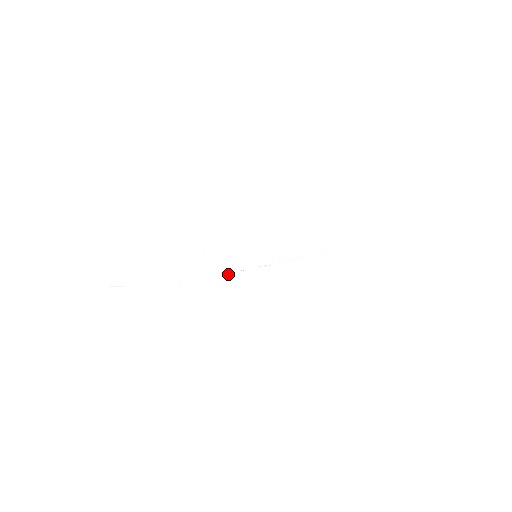
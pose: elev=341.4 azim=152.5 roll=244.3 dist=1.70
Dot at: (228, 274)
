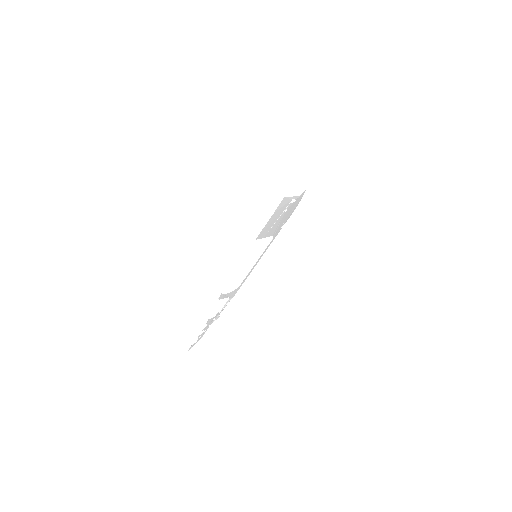
Dot at: (247, 275)
